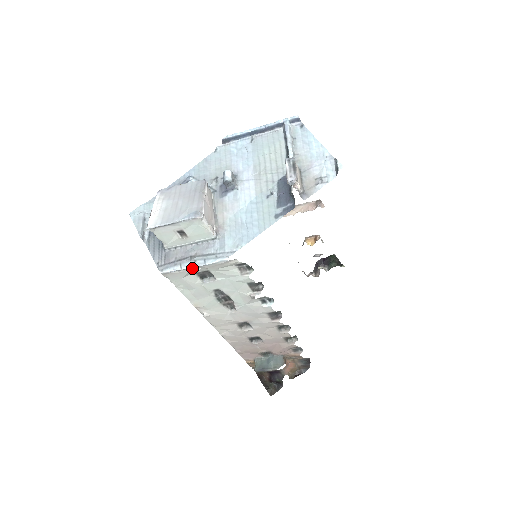
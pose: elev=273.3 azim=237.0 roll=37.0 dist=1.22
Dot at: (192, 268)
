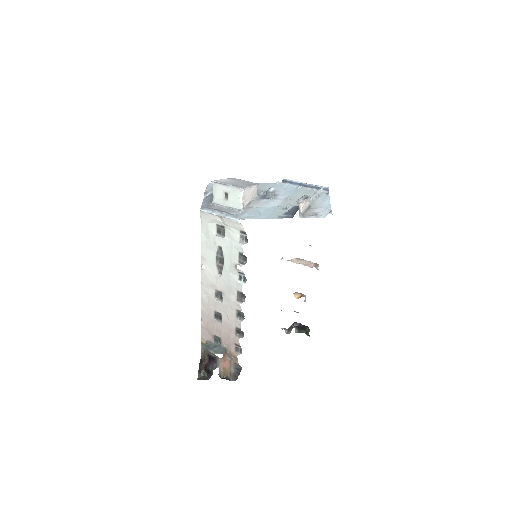
Dot at: (217, 217)
